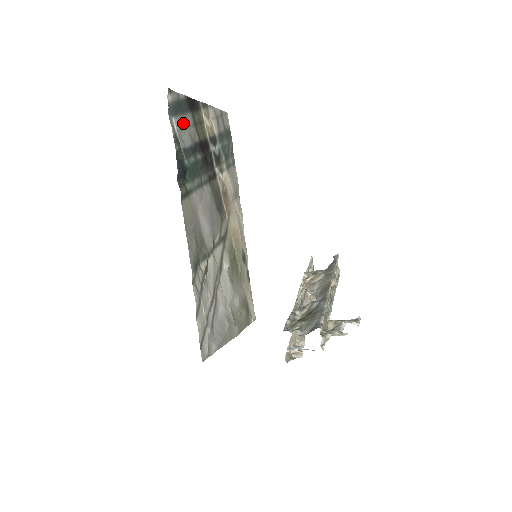
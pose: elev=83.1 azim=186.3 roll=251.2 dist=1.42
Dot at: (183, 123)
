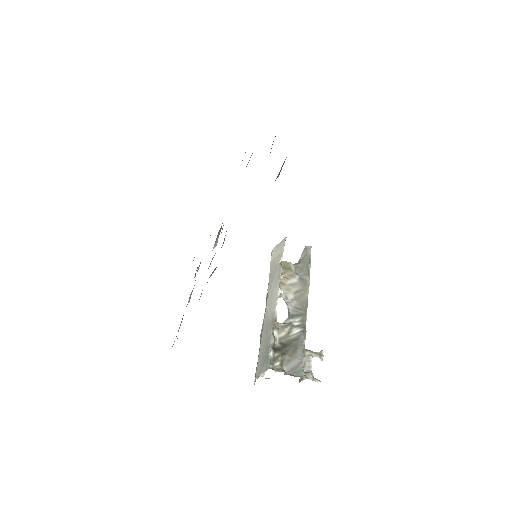
Dot at: occluded
